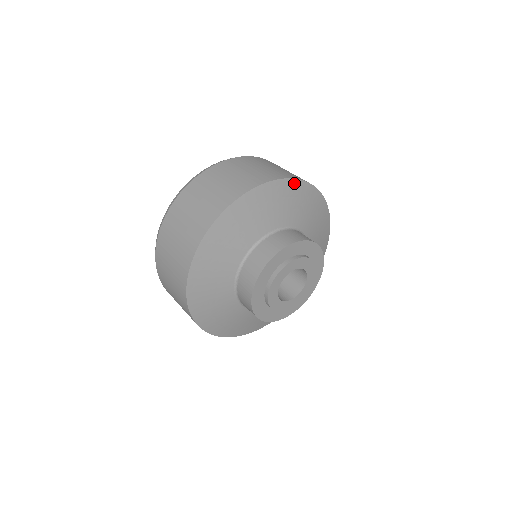
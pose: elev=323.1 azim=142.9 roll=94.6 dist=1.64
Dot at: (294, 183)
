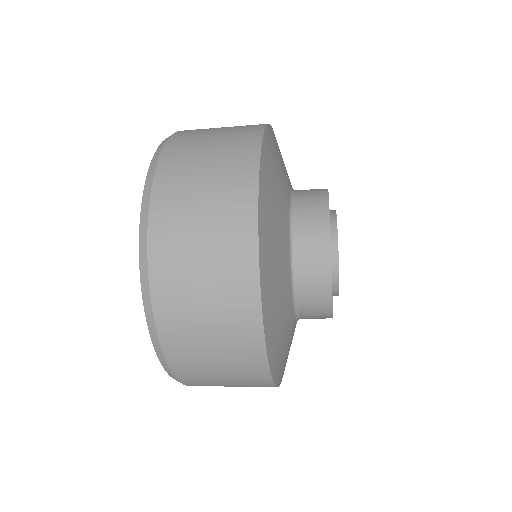
Dot at: occluded
